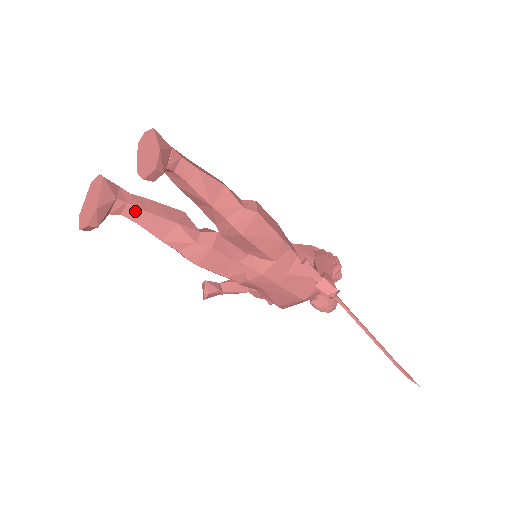
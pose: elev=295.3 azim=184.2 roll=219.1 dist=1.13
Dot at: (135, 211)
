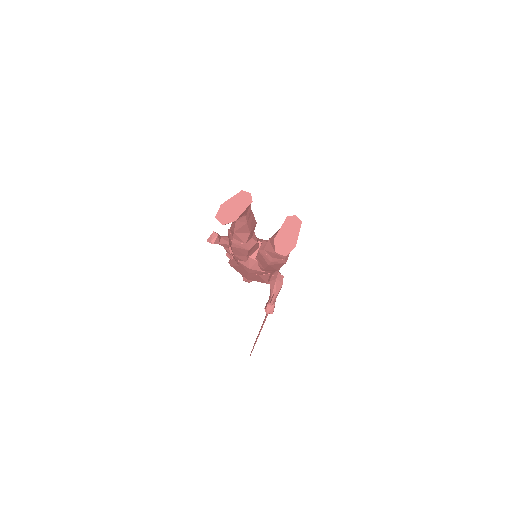
Dot at: (243, 219)
